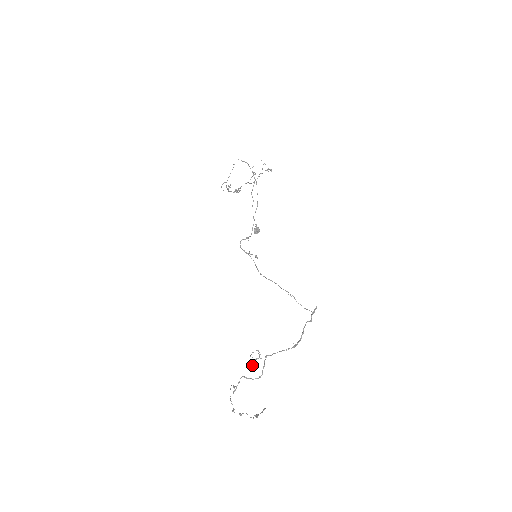
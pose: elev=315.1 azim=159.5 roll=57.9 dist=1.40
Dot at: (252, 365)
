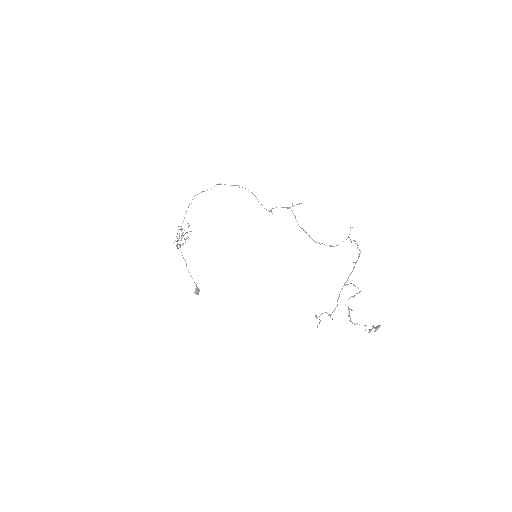
Dot at: (337, 304)
